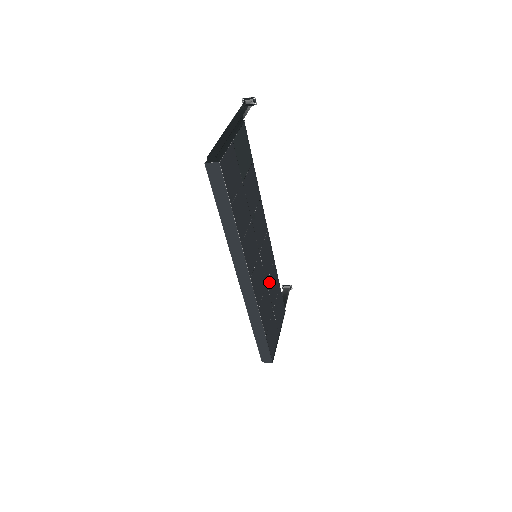
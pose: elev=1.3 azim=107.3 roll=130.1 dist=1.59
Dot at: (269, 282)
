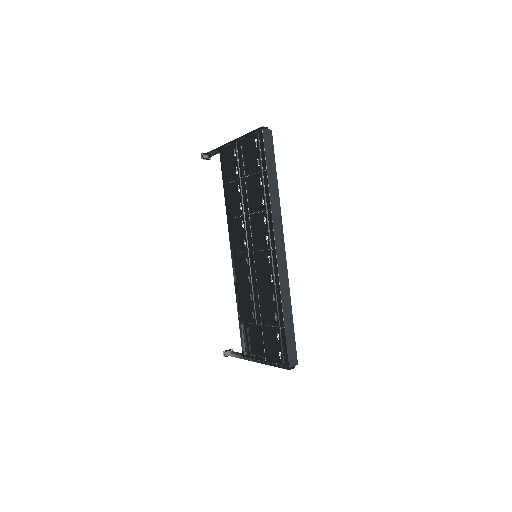
Dot at: occluded
